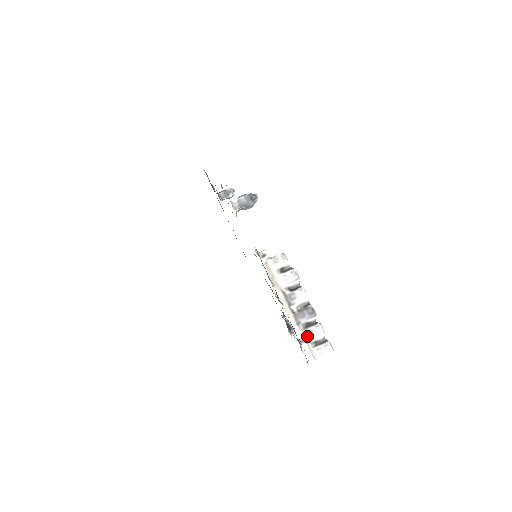
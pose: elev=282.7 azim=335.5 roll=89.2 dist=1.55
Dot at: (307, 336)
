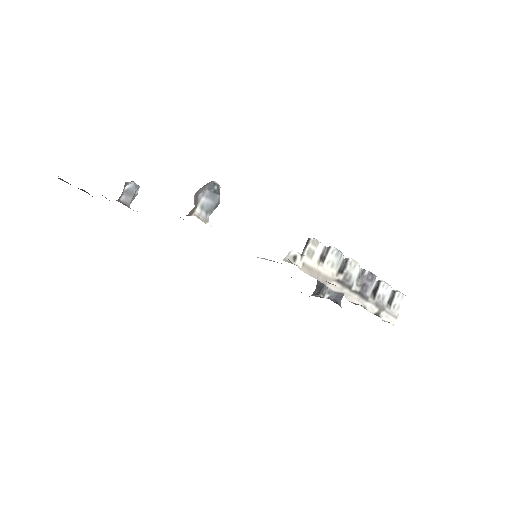
Dot at: (380, 303)
